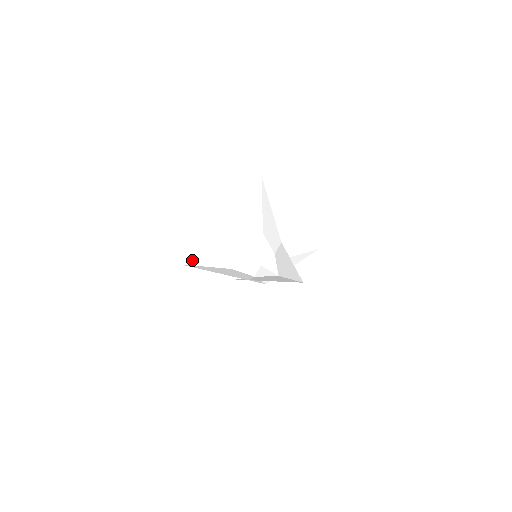
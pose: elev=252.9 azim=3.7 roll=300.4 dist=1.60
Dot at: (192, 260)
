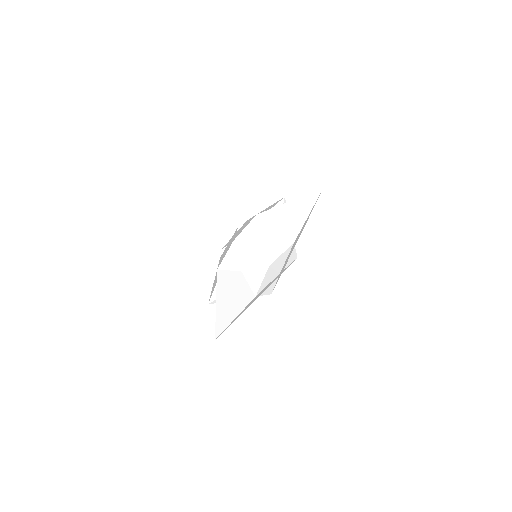
Dot at: (183, 197)
